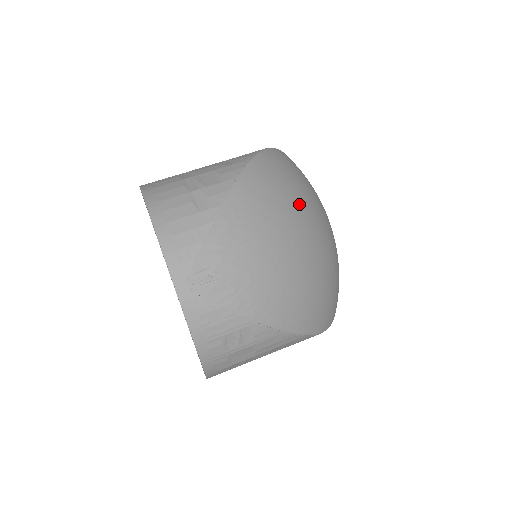
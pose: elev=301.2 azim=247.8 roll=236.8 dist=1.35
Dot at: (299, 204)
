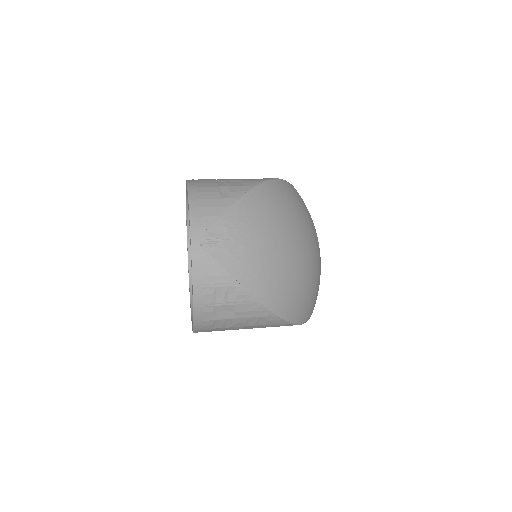
Dot at: (295, 220)
